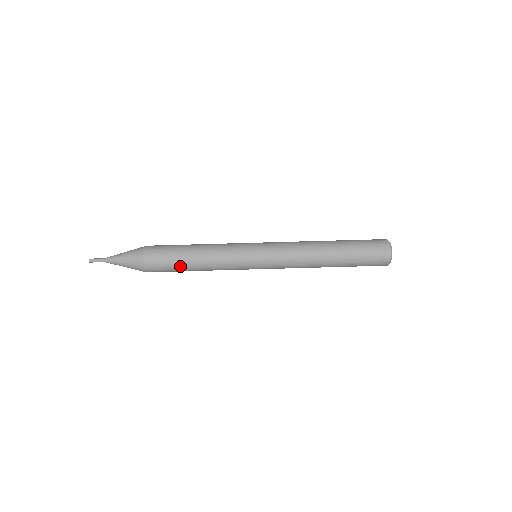
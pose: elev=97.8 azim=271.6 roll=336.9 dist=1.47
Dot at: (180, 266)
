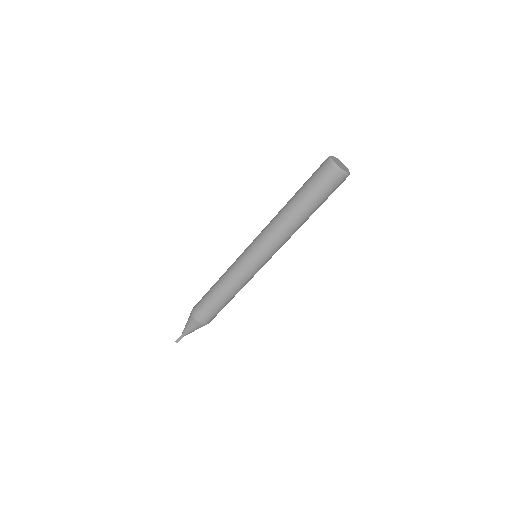
Dot at: occluded
